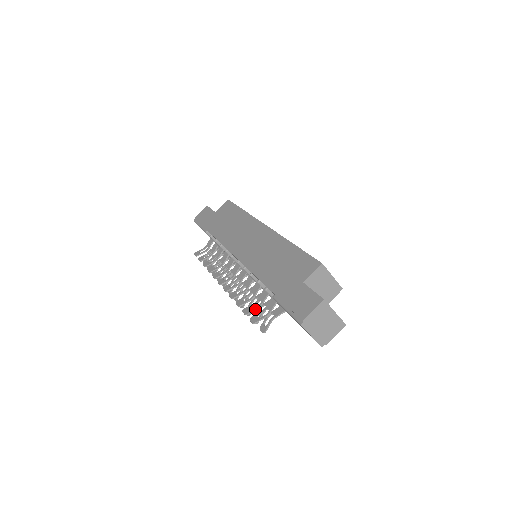
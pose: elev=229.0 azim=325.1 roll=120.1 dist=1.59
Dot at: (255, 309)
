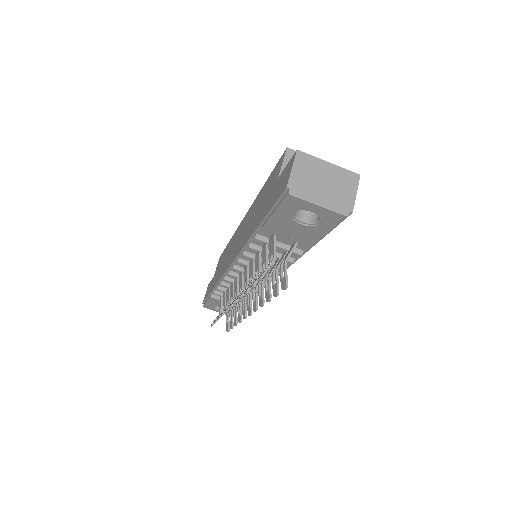
Dot at: (262, 272)
